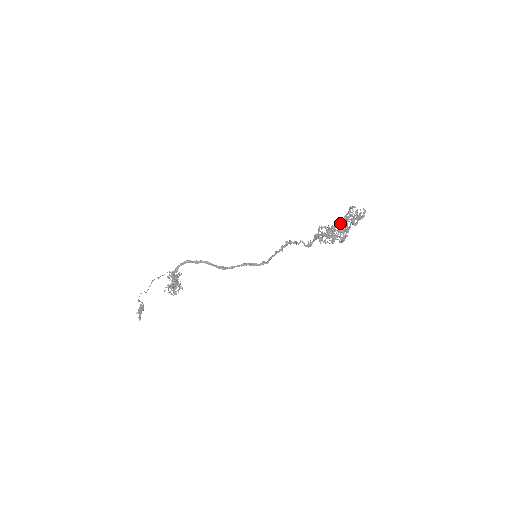
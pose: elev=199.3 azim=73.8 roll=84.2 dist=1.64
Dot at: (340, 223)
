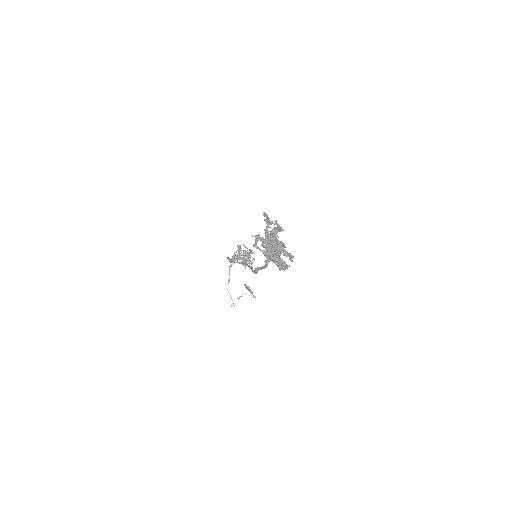
Dot at: occluded
